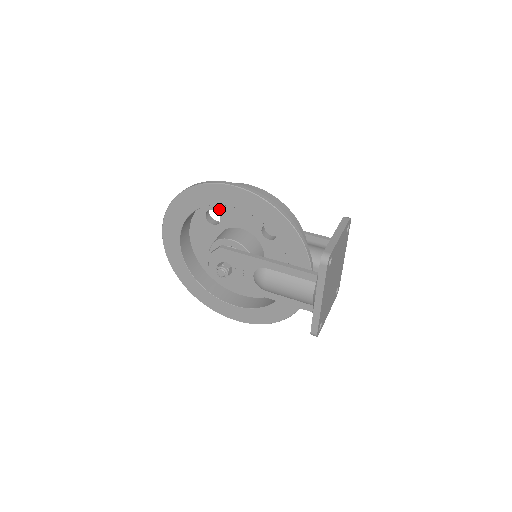
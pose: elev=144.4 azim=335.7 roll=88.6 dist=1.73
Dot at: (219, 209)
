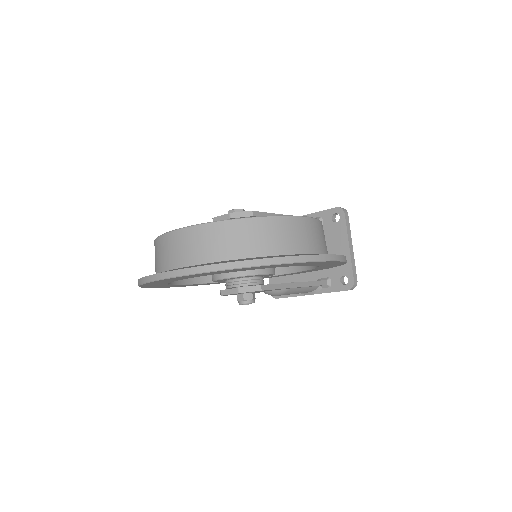
Dot at: occluded
